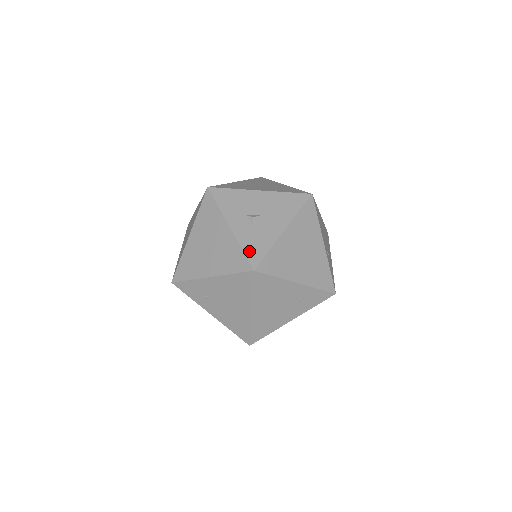
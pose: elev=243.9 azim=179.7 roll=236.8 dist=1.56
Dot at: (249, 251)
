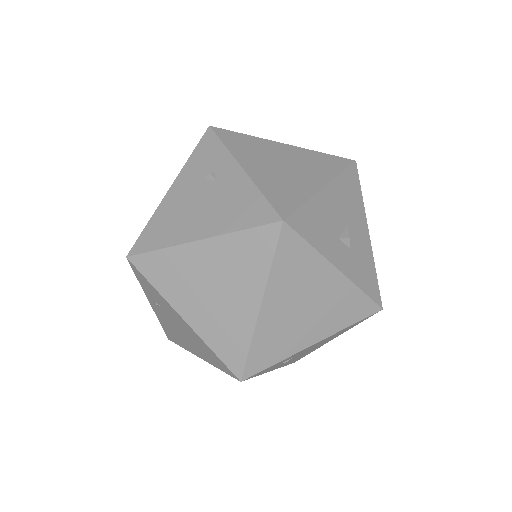
Dot at: (368, 288)
